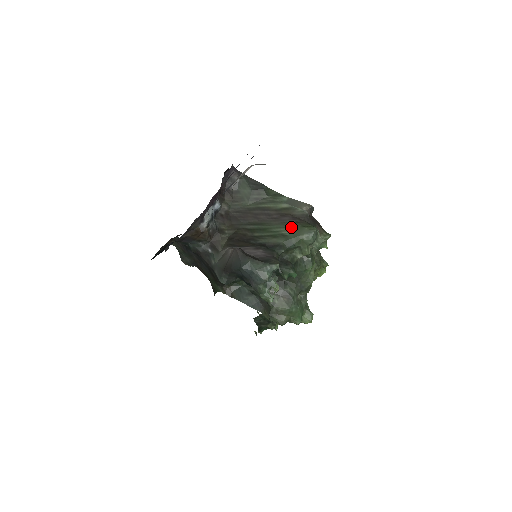
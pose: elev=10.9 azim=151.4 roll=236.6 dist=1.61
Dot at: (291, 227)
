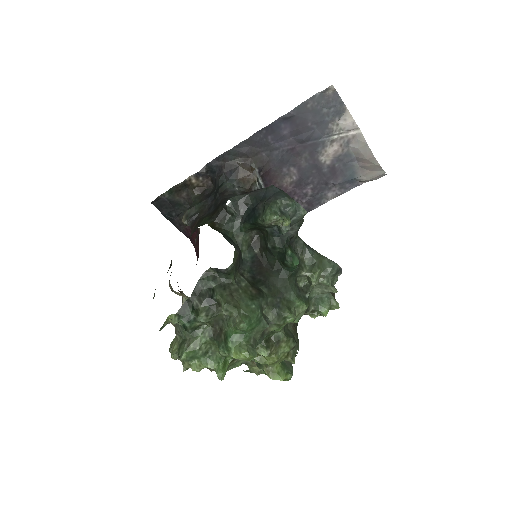
Dot at: occluded
